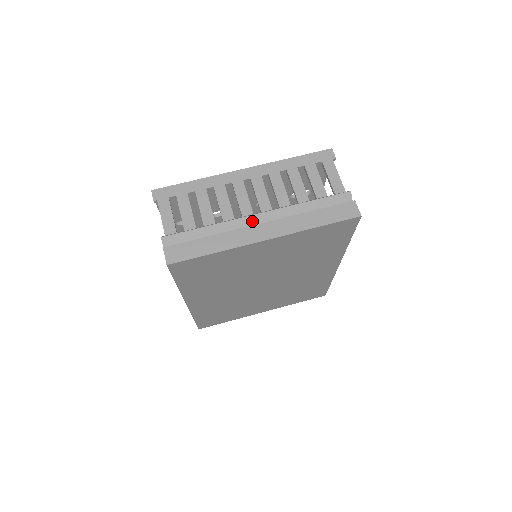
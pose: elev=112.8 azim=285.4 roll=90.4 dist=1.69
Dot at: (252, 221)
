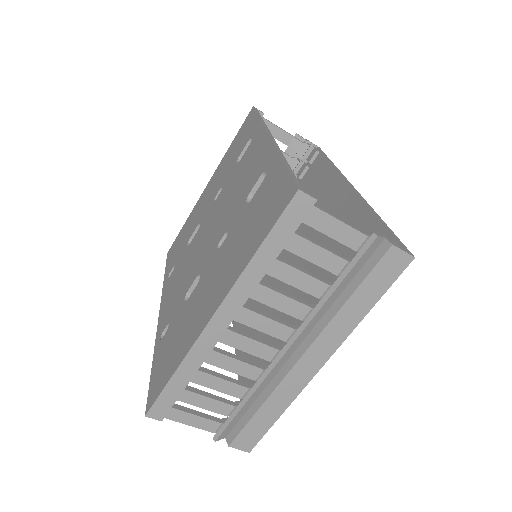
Dot at: (285, 358)
